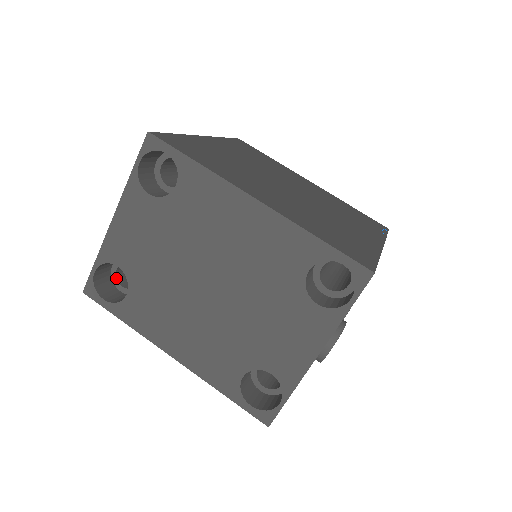
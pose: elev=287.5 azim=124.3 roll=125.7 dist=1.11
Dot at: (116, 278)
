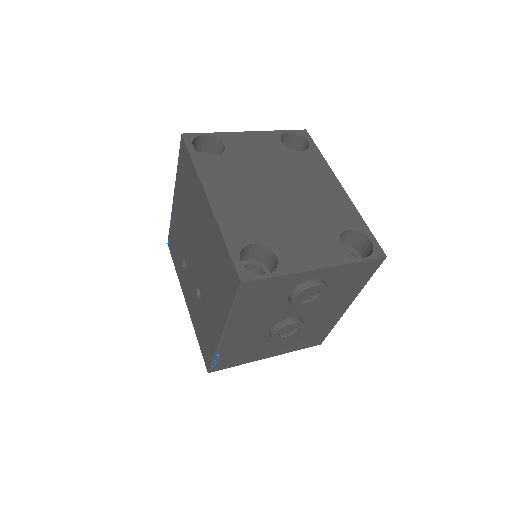
Dot at: occluded
